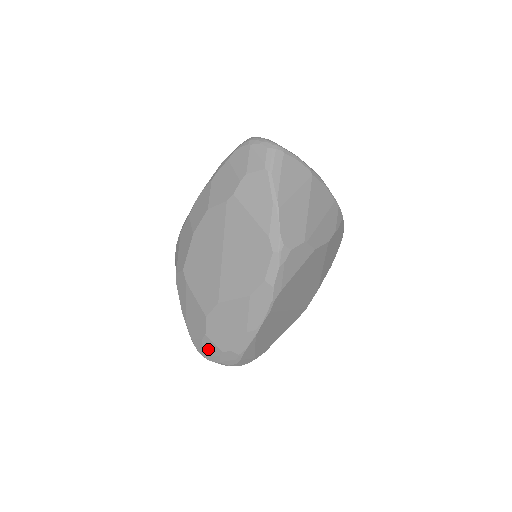
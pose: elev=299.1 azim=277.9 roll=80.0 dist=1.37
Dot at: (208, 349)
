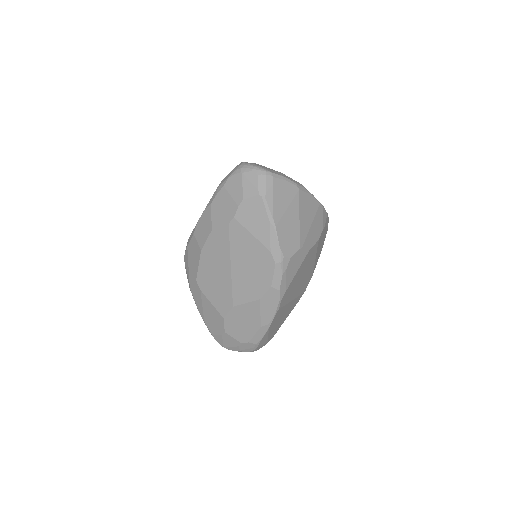
Dot at: (228, 342)
